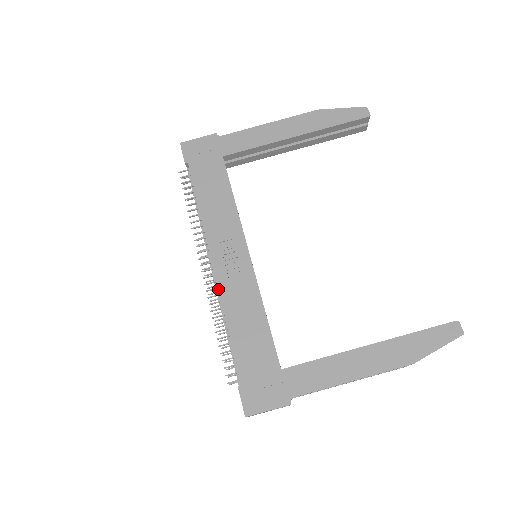
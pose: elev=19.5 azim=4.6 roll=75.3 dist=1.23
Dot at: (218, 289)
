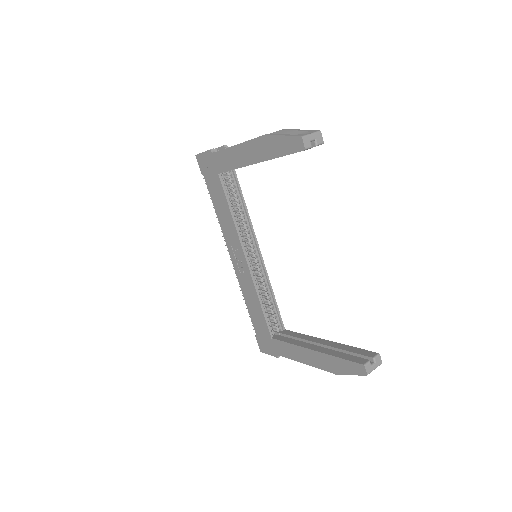
Dot at: (237, 277)
